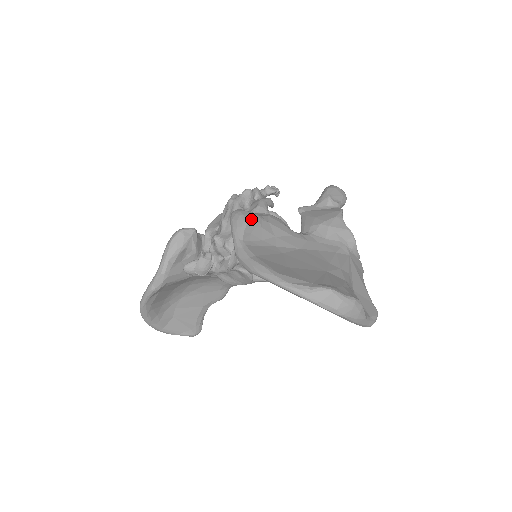
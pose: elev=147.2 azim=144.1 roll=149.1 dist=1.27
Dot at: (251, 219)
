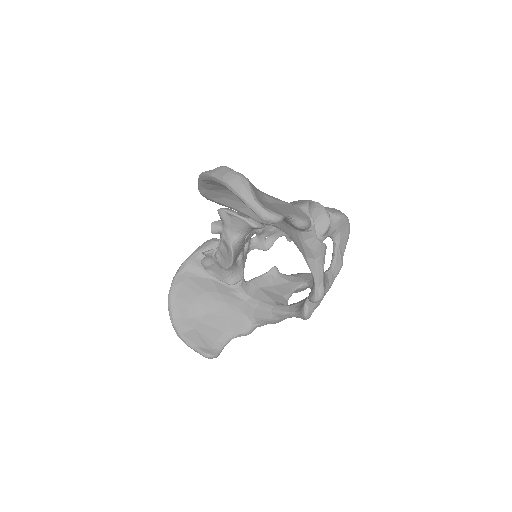
Dot at: occluded
